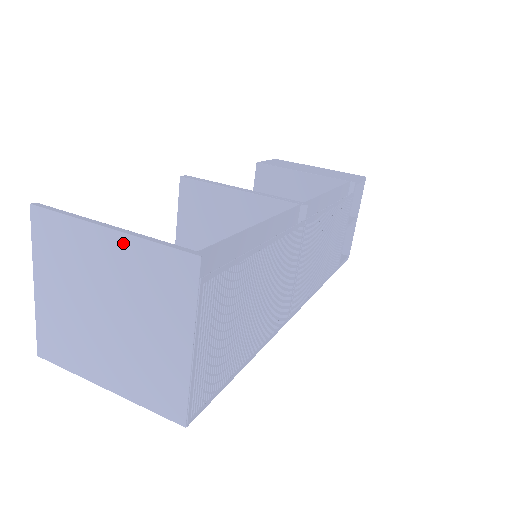
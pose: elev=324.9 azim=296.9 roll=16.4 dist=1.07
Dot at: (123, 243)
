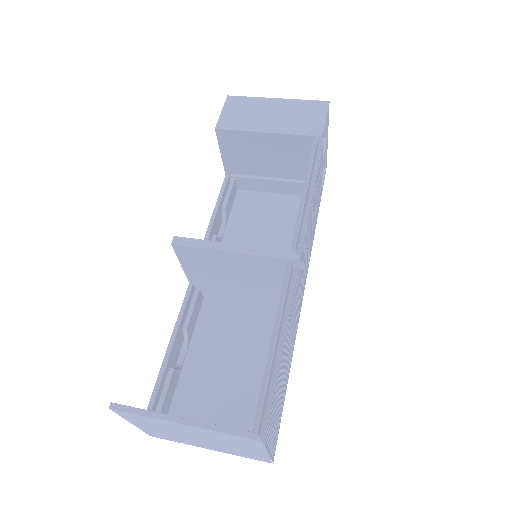
Dot at: (198, 429)
